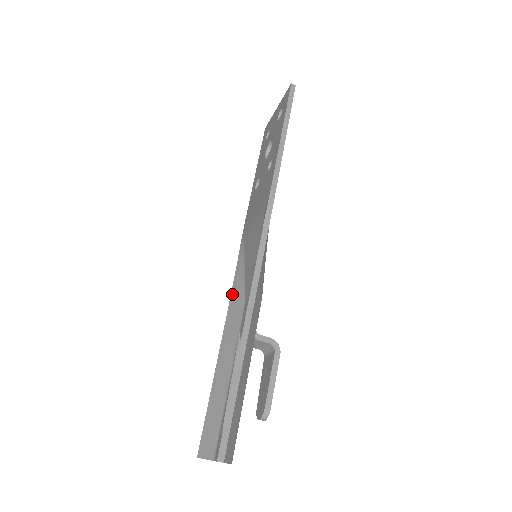
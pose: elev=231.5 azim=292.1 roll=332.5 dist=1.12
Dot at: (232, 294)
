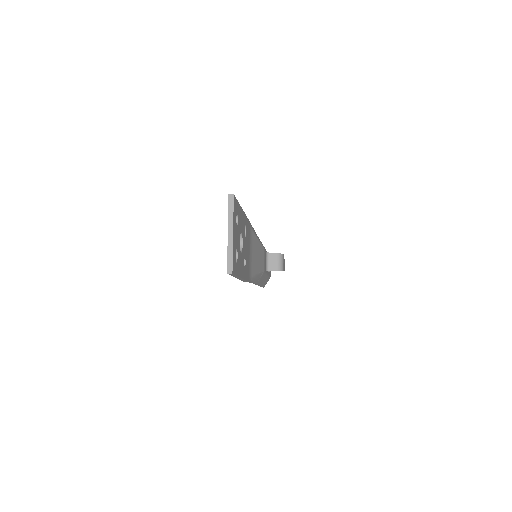
Dot at: occluded
